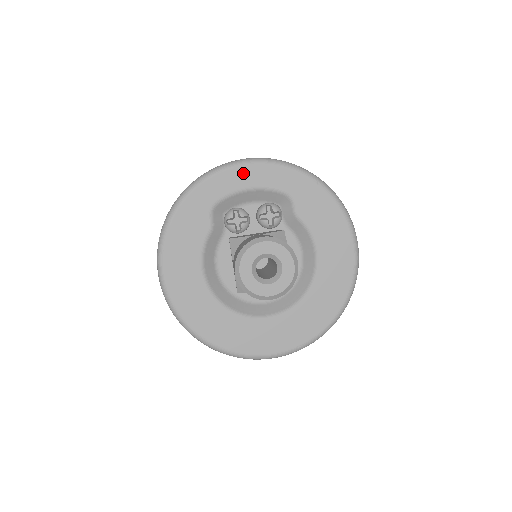
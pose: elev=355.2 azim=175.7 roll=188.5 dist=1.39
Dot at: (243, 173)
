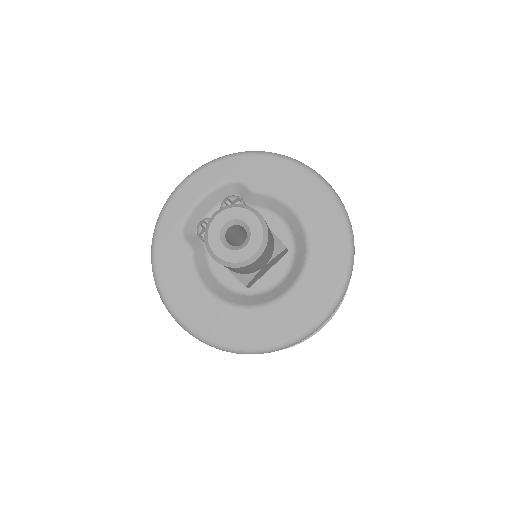
Dot at: (188, 190)
